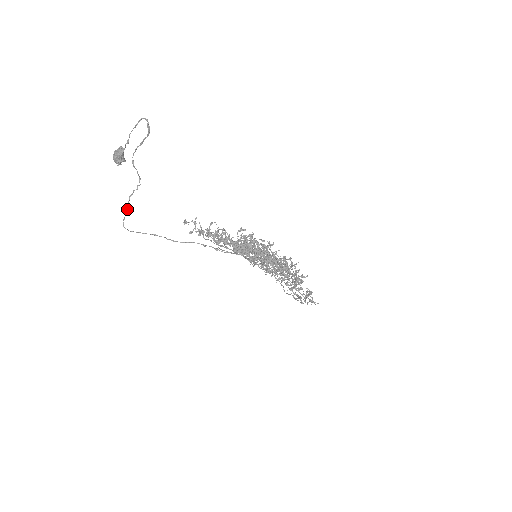
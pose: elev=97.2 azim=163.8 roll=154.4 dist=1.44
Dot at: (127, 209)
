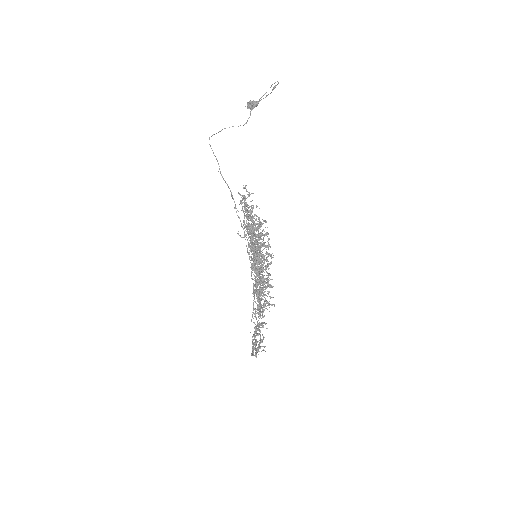
Dot at: occluded
